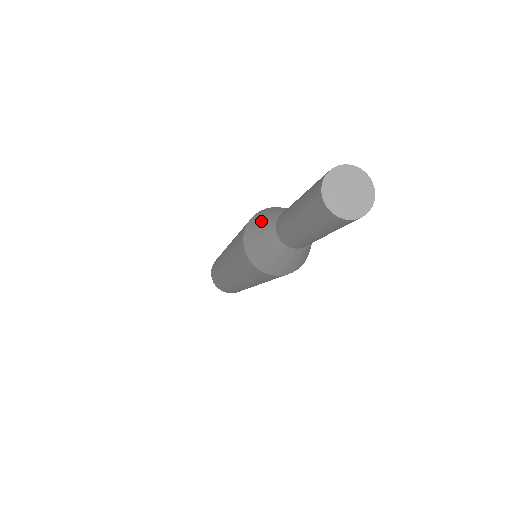
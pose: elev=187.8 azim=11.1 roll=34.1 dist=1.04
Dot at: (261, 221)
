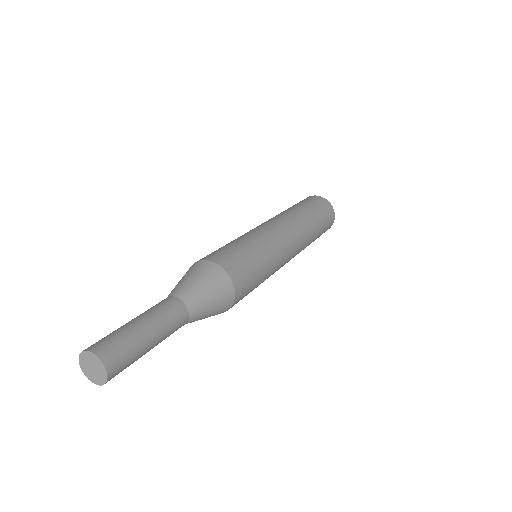
Dot at: (182, 279)
